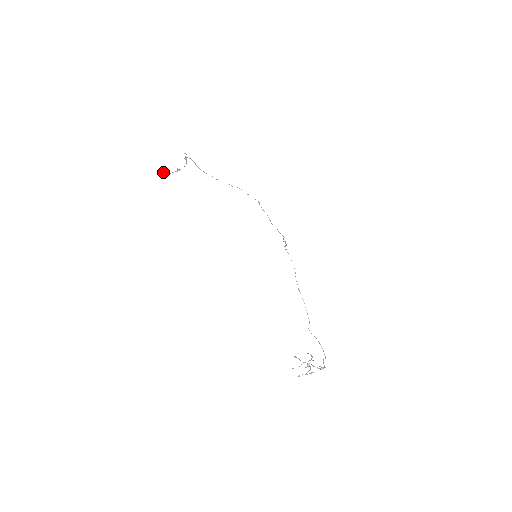
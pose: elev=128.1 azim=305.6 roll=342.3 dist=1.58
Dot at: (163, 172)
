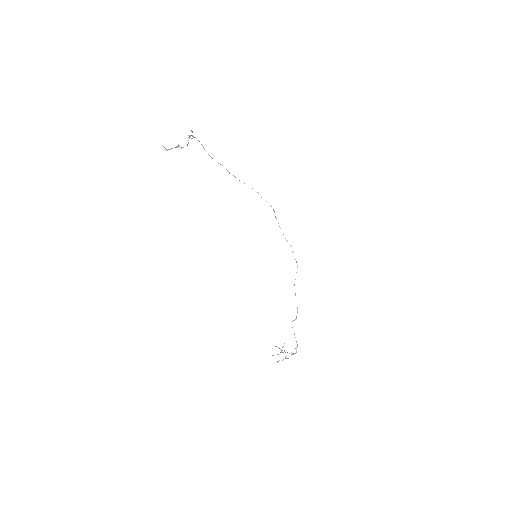
Dot at: (163, 146)
